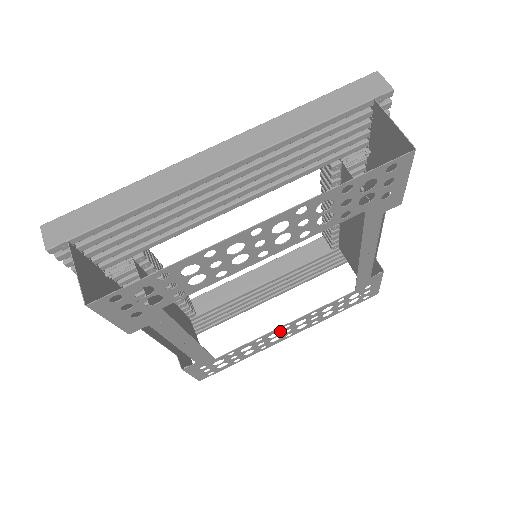
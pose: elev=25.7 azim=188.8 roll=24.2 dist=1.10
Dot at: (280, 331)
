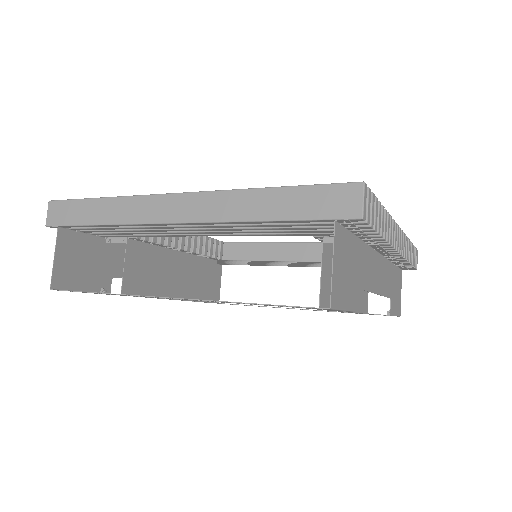
Dot at: occluded
